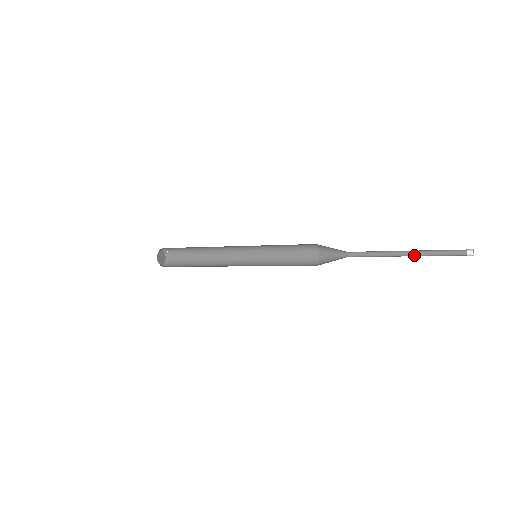
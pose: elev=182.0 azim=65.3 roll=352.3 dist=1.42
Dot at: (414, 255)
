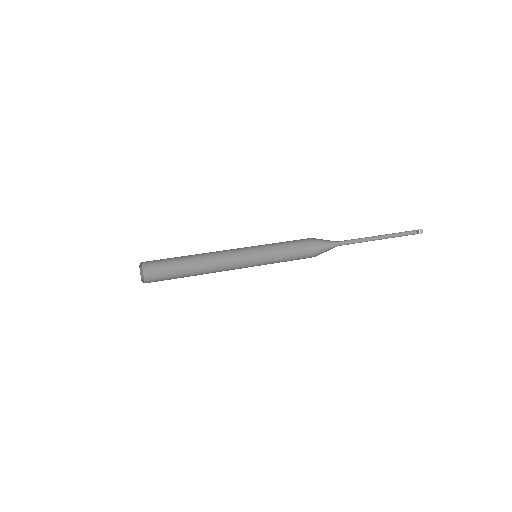
Dot at: (384, 236)
